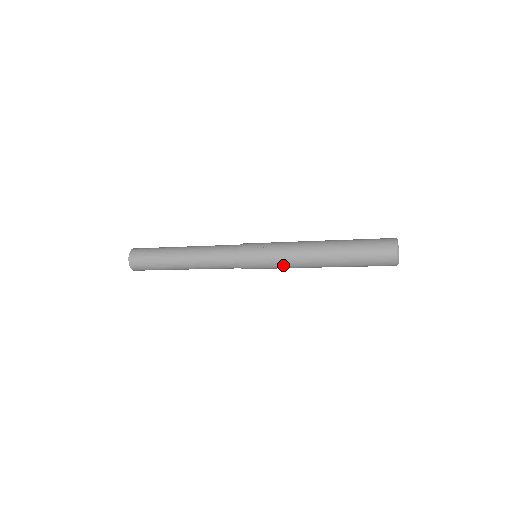
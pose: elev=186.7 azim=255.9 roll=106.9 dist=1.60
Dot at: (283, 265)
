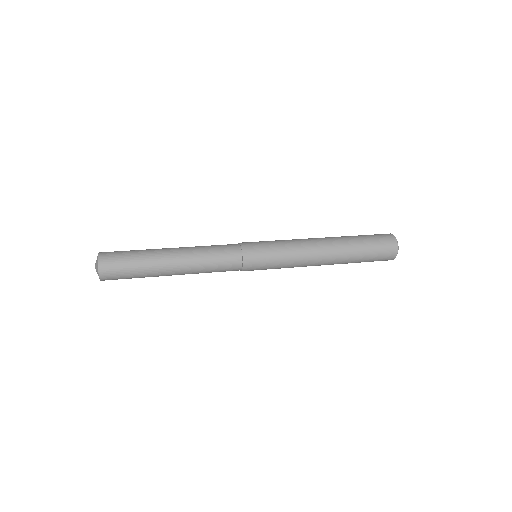
Dot at: occluded
